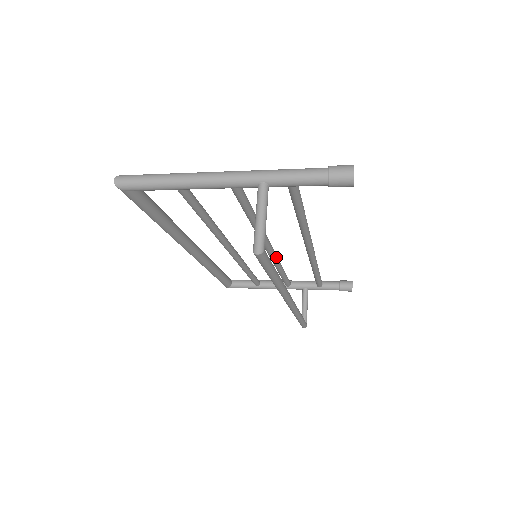
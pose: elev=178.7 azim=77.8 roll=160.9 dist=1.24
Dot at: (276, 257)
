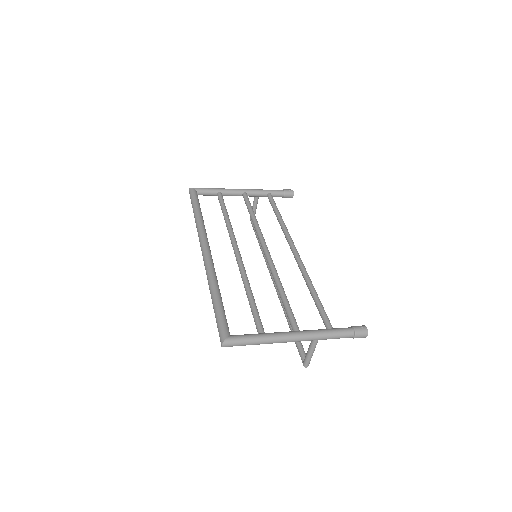
Dot at: (264, 240)
